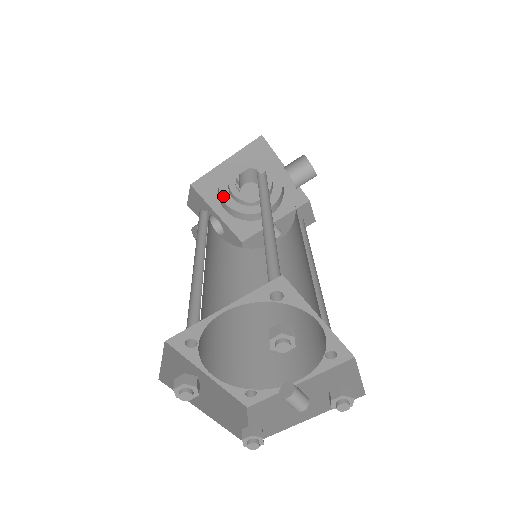
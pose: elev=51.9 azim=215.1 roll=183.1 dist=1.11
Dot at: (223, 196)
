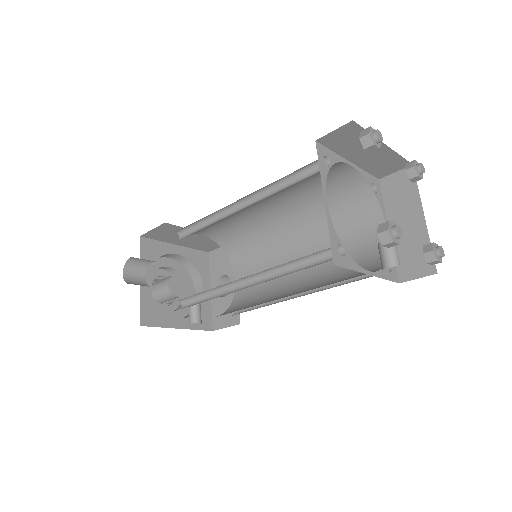
Dot at: occluded
